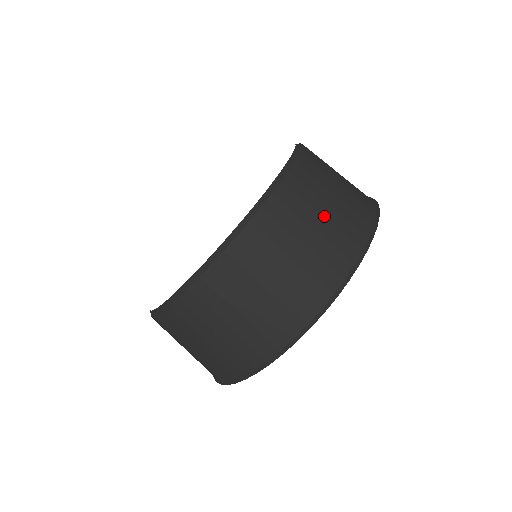
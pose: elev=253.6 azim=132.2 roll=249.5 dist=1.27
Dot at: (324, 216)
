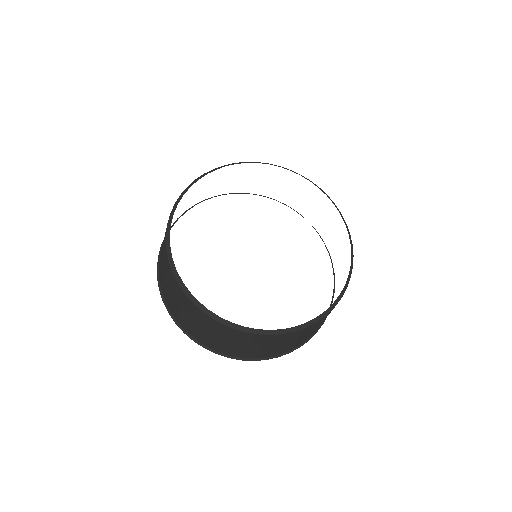
Dot at: occluded
